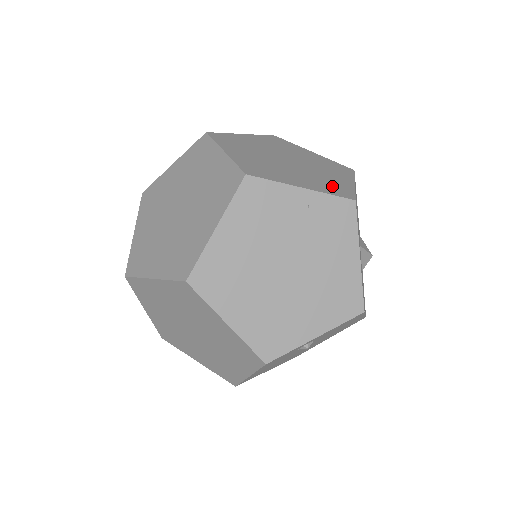
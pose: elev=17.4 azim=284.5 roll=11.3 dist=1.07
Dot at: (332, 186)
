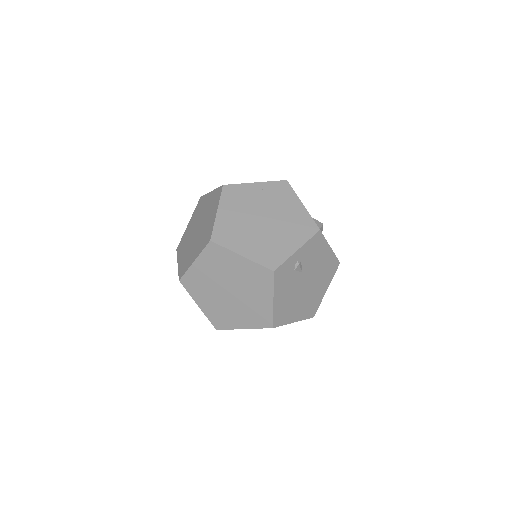
Dot at: occluded
